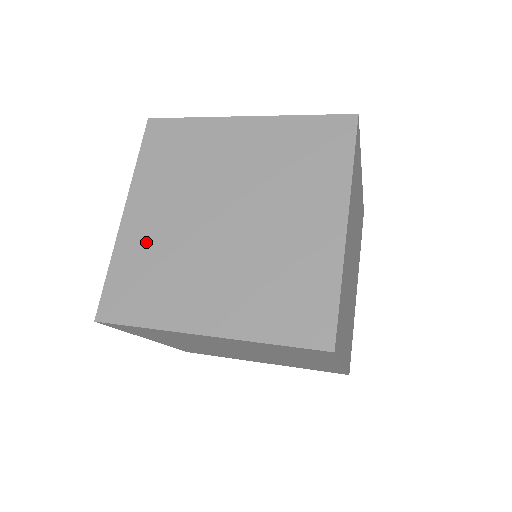
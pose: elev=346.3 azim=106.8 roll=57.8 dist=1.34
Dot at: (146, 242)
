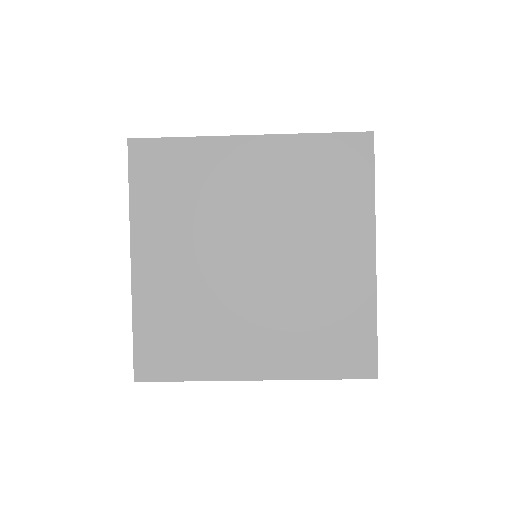
Dot at: occluded
